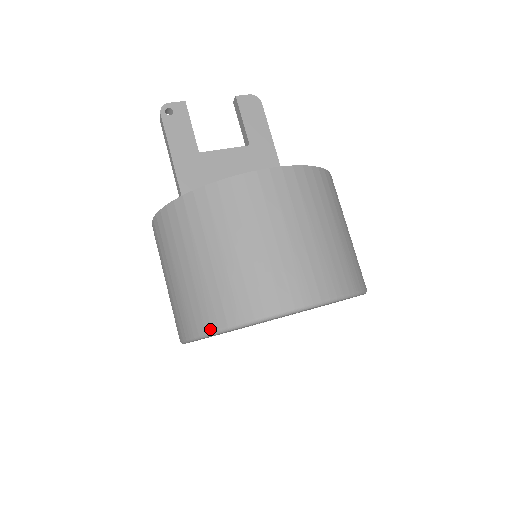
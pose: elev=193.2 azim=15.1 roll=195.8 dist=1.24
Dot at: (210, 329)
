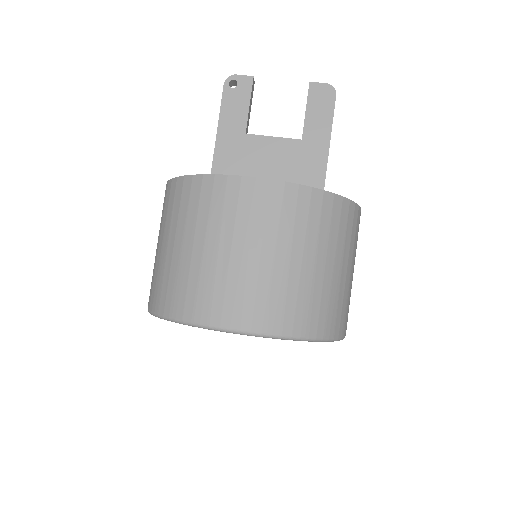
Dot at: (154, 310)
